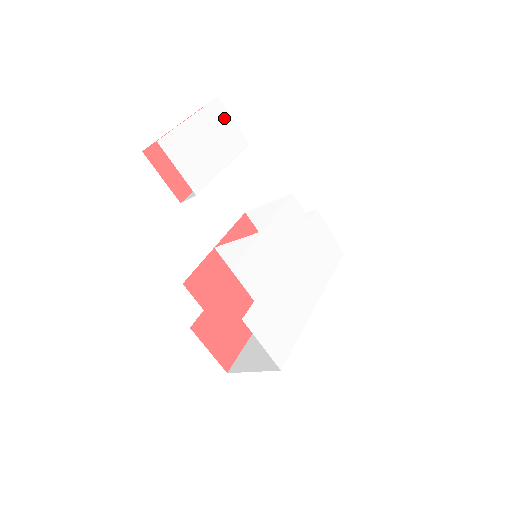
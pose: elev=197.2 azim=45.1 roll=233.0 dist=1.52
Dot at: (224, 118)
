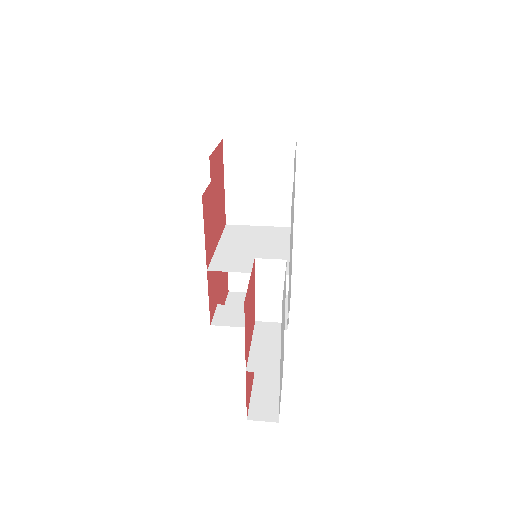
Dot at: (283, 301)
